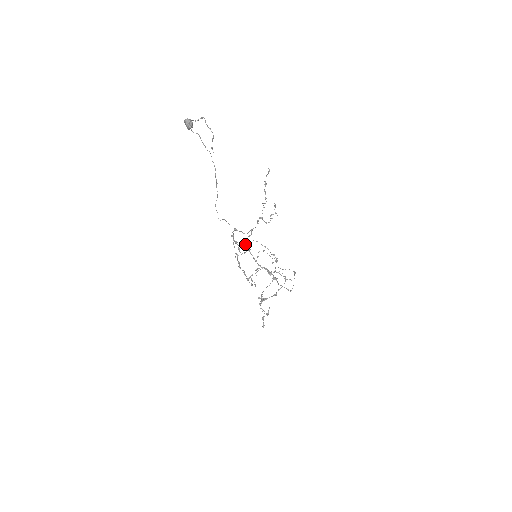
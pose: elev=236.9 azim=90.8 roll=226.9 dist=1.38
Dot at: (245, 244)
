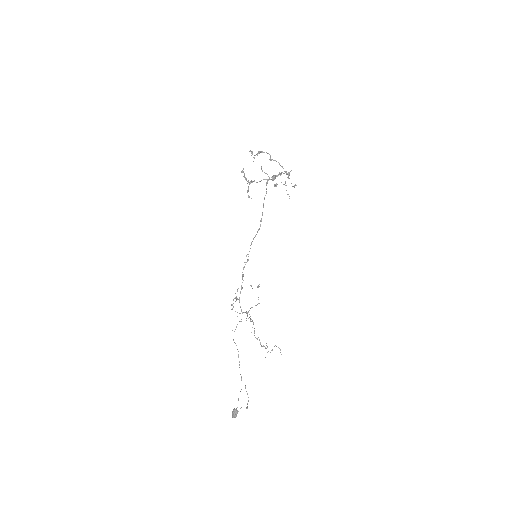
Dot at: occluded
